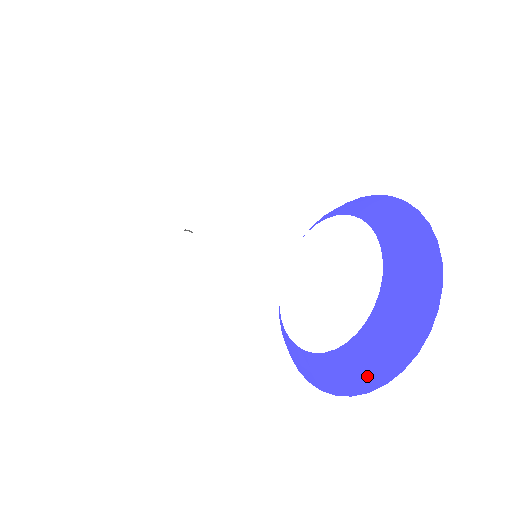
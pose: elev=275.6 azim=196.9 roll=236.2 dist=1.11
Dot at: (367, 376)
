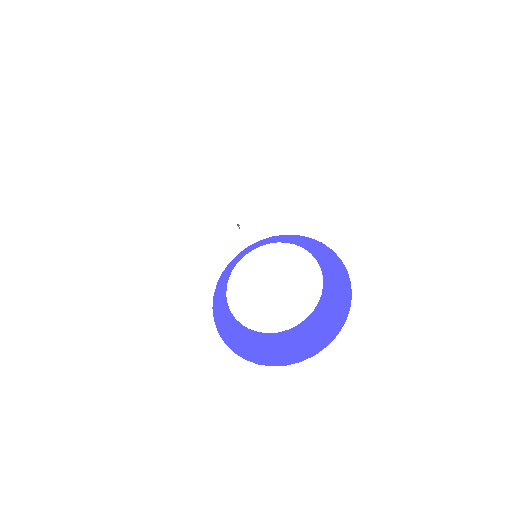
Dot at: (232, 341)
